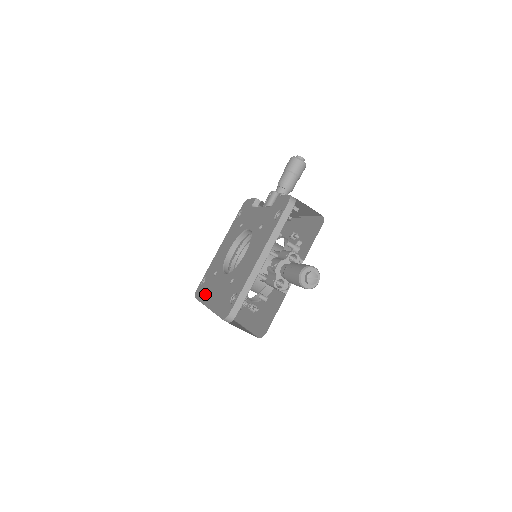
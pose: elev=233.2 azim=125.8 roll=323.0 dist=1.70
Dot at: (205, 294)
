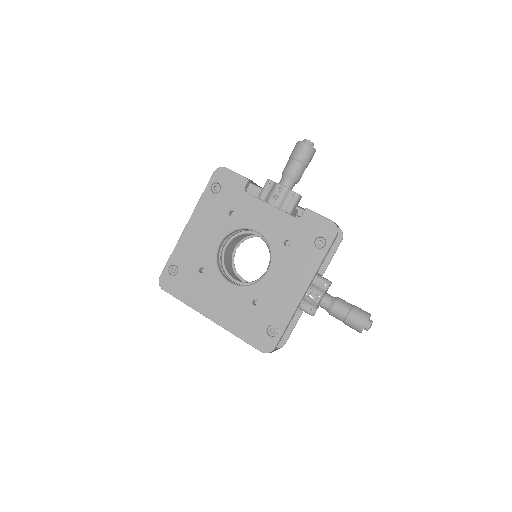
Dot at: (193, 296)
